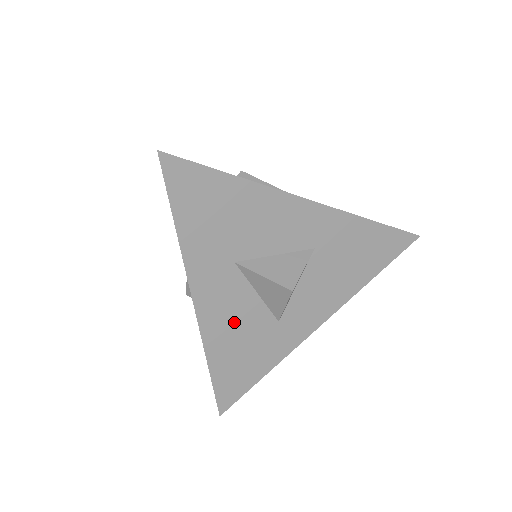
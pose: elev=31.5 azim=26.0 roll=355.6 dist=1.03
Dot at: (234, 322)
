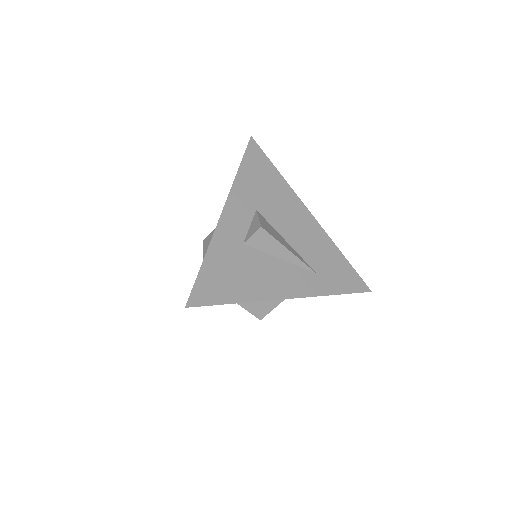
Dot at: occluded
